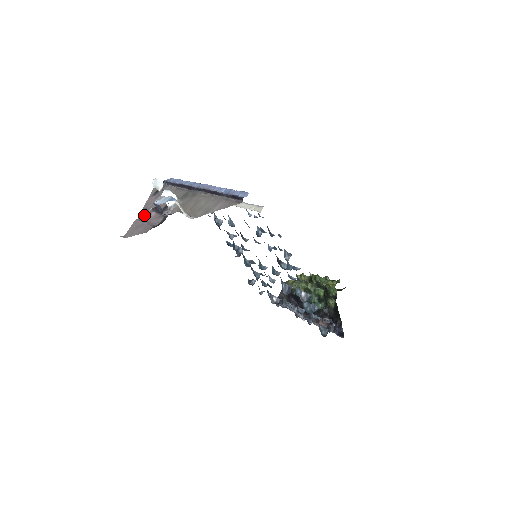
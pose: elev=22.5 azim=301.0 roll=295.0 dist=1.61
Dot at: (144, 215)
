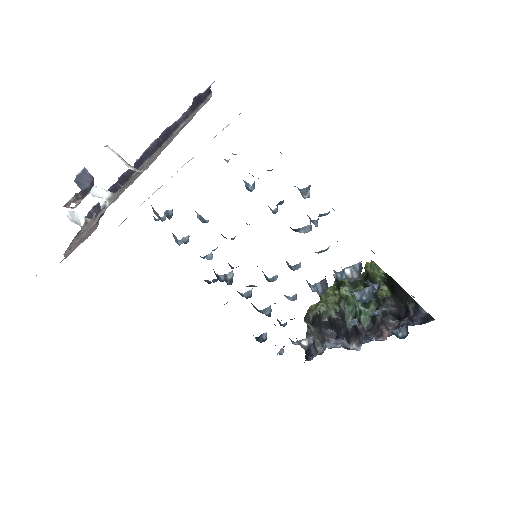
Dot at: (64, 205)
